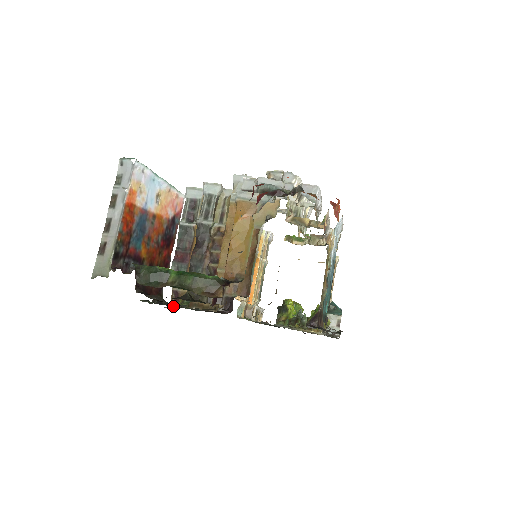
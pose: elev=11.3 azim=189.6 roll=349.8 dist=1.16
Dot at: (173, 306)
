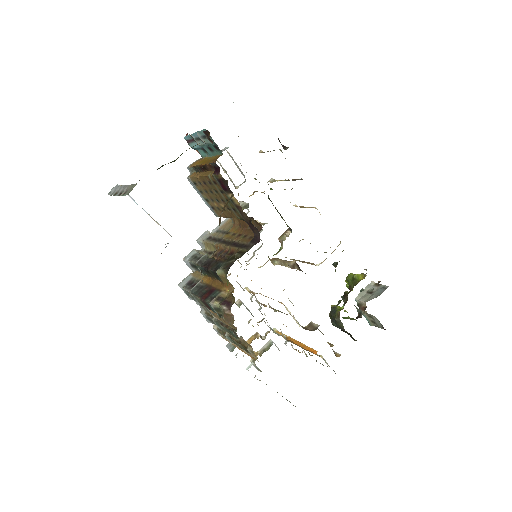
Dot at: occluded
